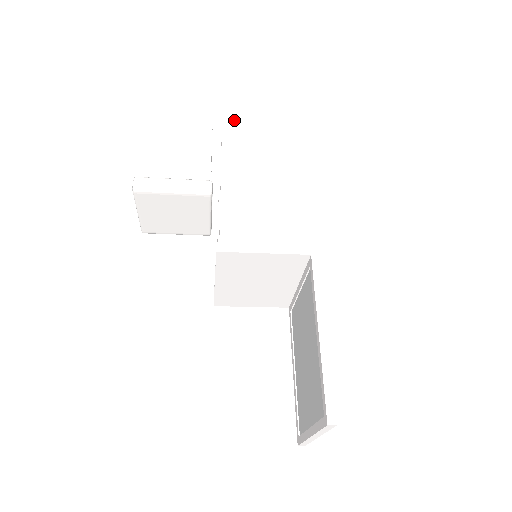
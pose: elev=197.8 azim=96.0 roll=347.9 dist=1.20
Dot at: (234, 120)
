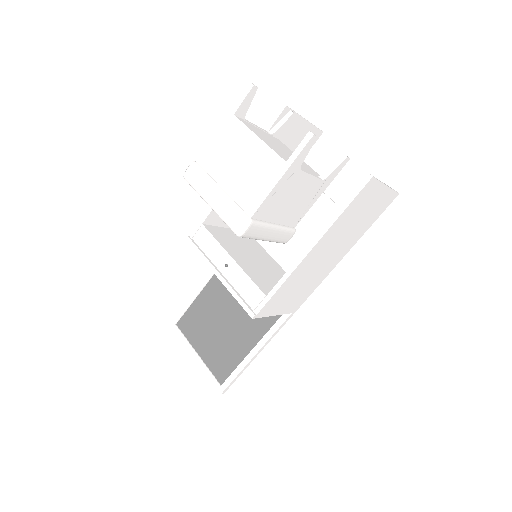
Dot at: (369, 190)
